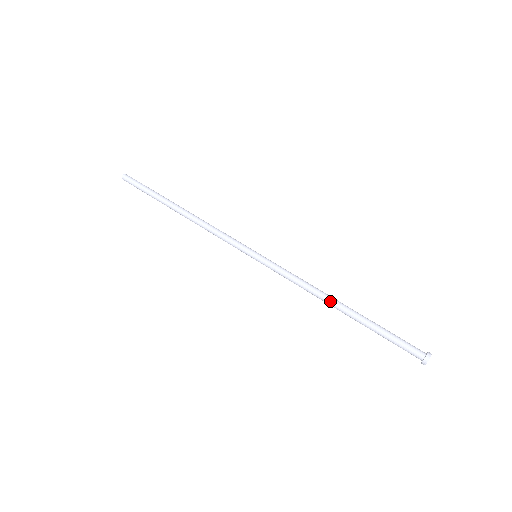
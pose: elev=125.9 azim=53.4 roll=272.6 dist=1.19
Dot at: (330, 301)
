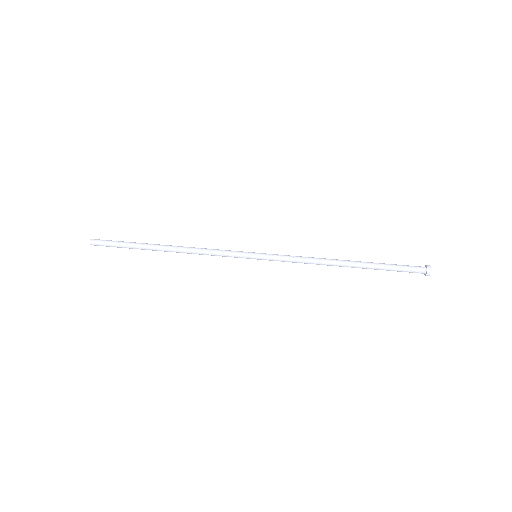
Dot at: (336, 265)
